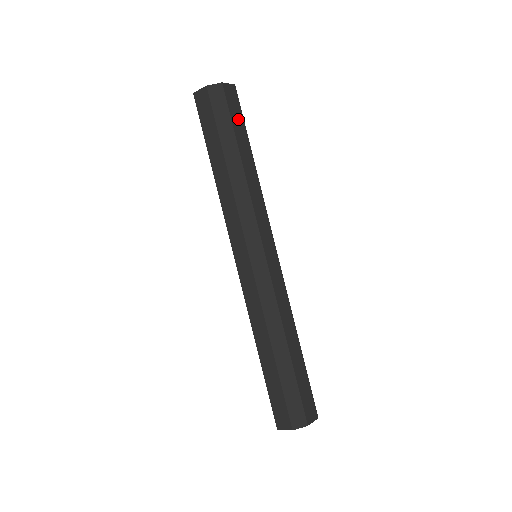
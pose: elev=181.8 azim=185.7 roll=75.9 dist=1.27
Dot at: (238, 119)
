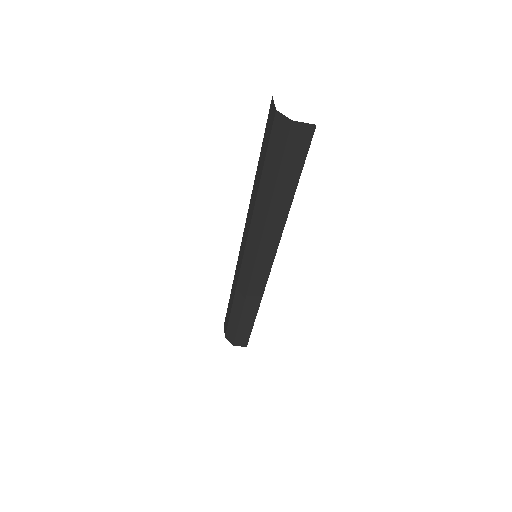
Dot at: (294, 162)
